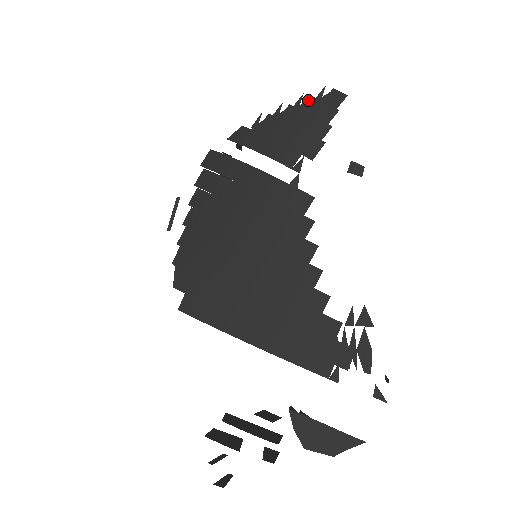
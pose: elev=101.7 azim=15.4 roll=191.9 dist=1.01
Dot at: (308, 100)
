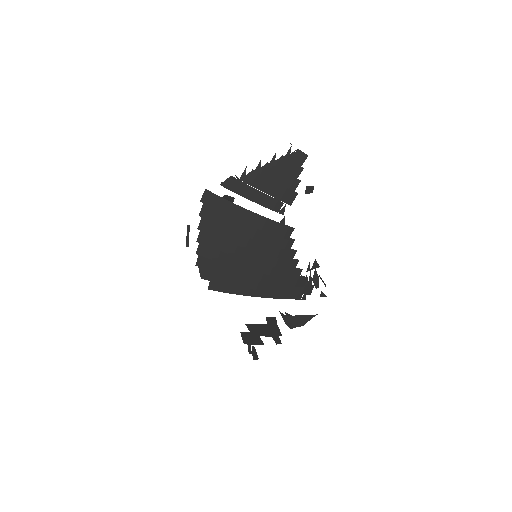
Dot at: (281, 159)
